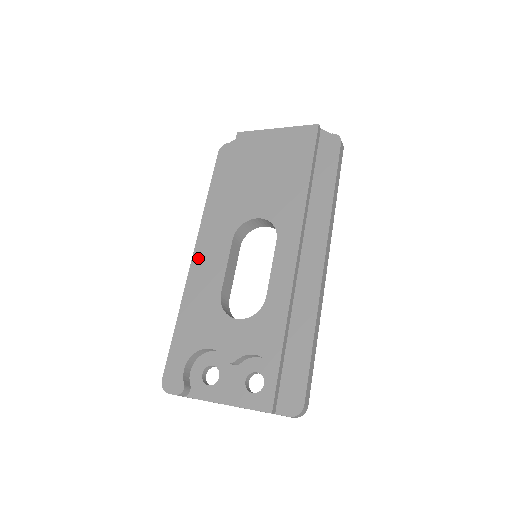
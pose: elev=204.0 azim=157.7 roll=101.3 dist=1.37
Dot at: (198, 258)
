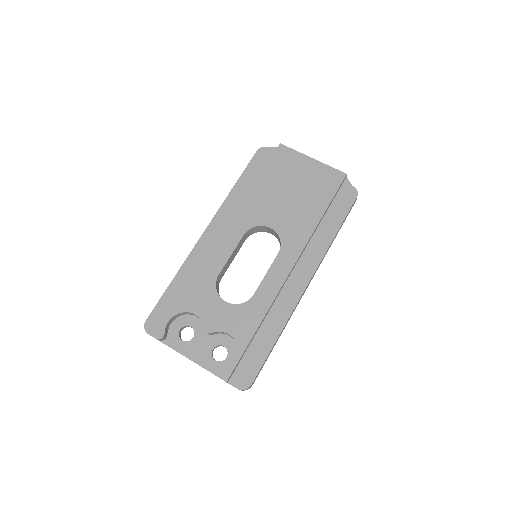
Dot at: (209, 235)
